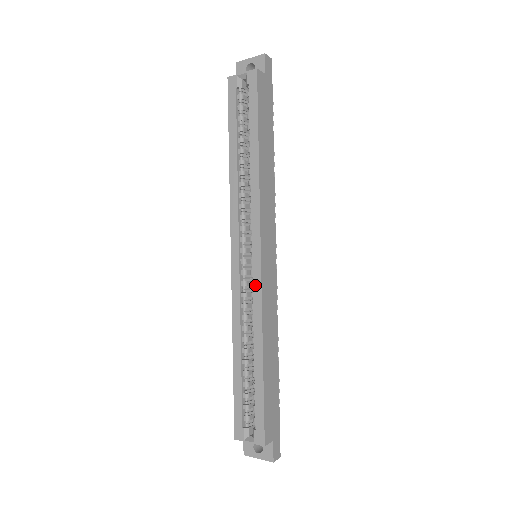
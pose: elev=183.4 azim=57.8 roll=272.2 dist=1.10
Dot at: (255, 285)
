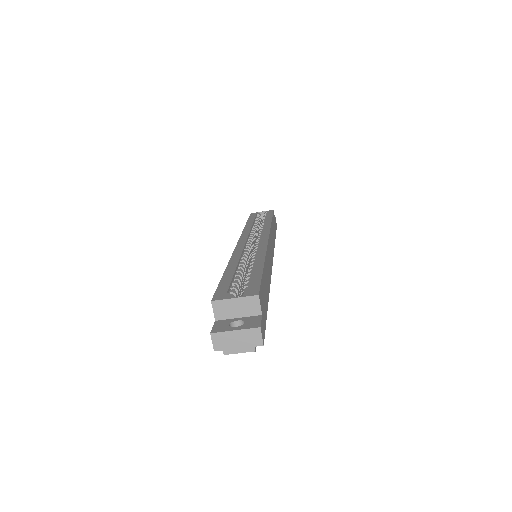
Dot at: (261, 244)
